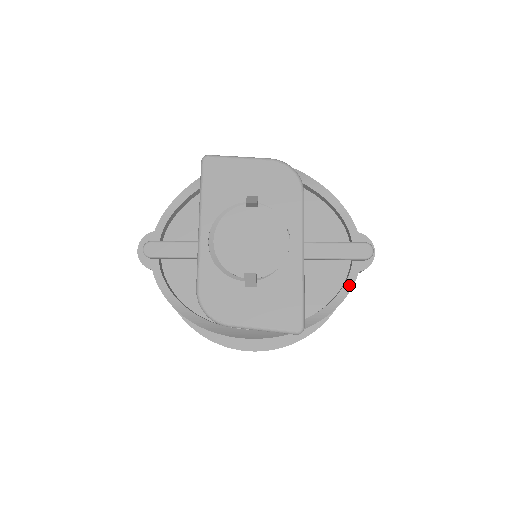
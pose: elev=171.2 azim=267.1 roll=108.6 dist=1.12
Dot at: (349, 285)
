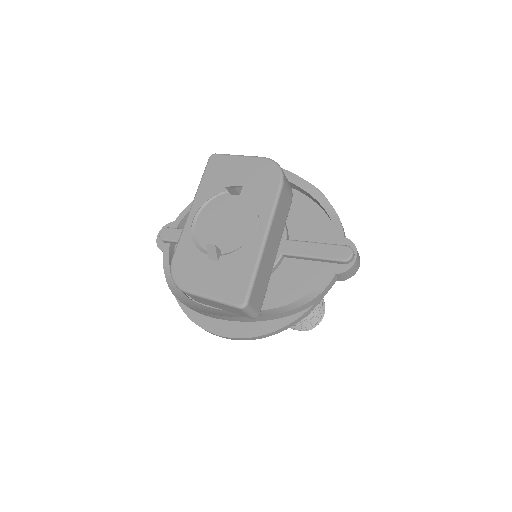
Dot at: (323, 286)
